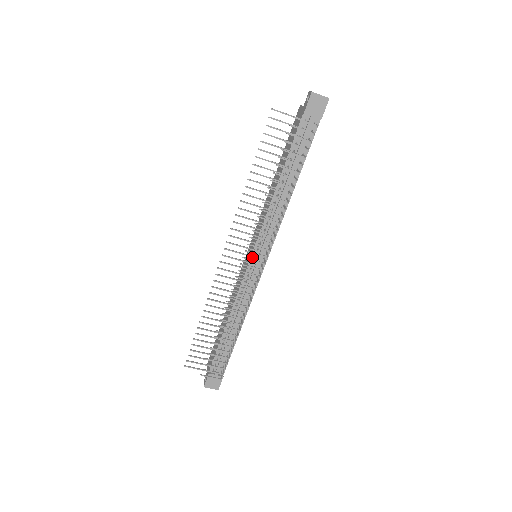
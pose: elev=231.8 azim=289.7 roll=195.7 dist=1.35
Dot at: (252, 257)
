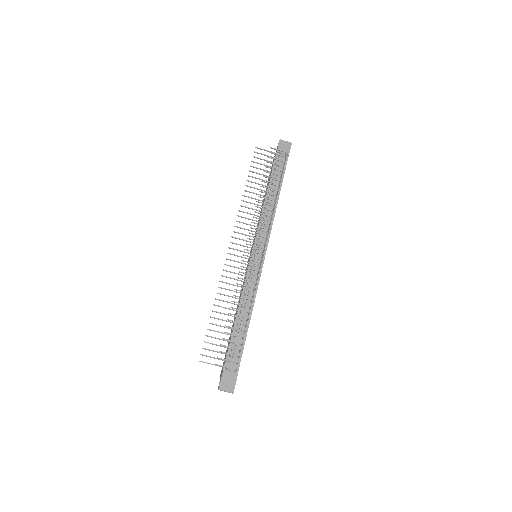
Dot at: (253, 252)
